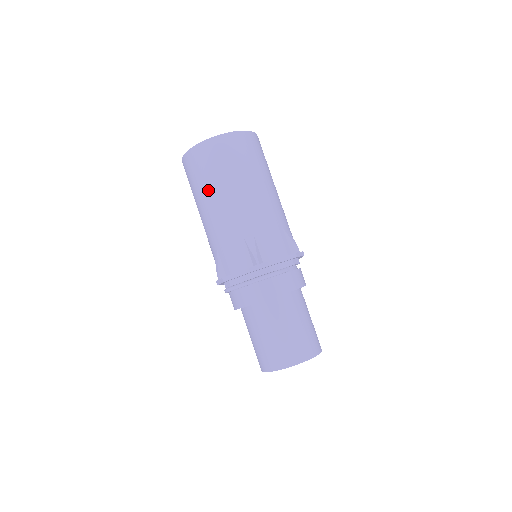
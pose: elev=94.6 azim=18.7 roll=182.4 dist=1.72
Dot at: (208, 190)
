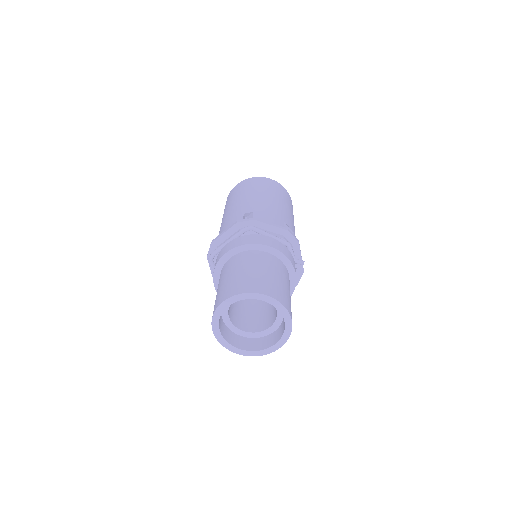
Dot at: (268, 192)
